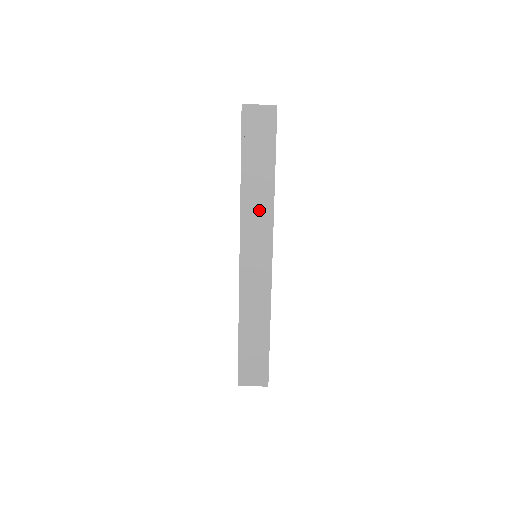
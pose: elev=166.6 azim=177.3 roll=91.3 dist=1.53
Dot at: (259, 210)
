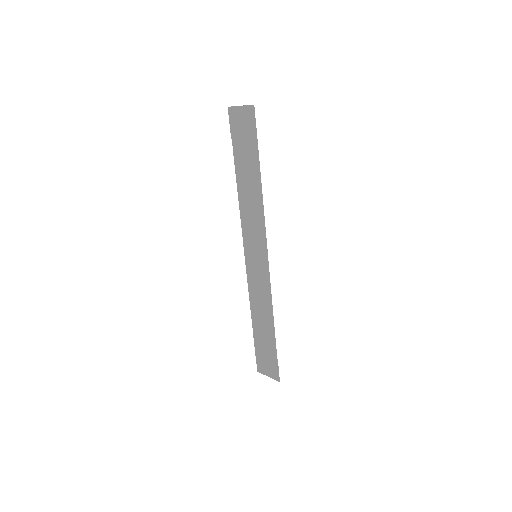
Dot at: (253, 212)
